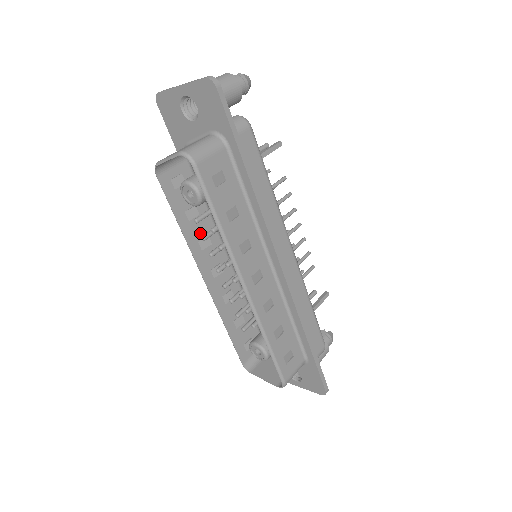
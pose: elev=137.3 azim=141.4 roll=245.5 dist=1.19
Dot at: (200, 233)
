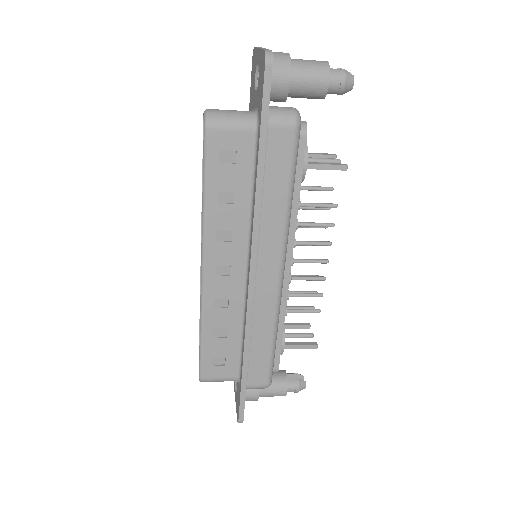
Dot at: occluded
